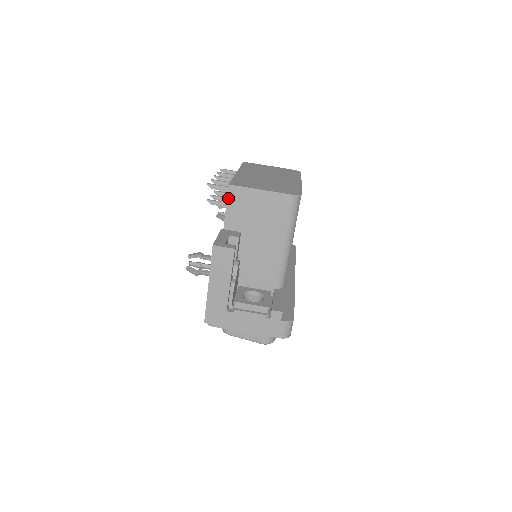
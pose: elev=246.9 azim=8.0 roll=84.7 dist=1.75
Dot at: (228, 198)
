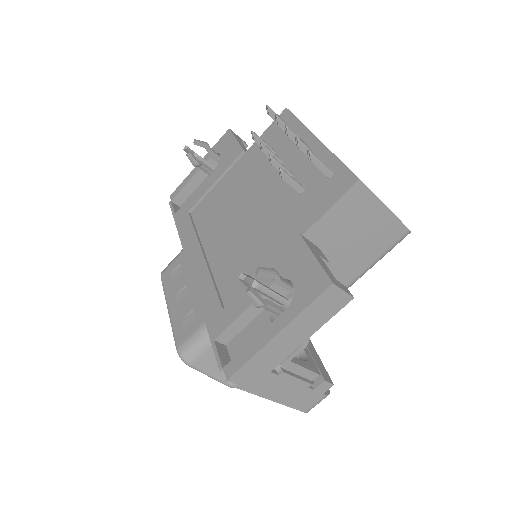
Dot at: (343, 197)
